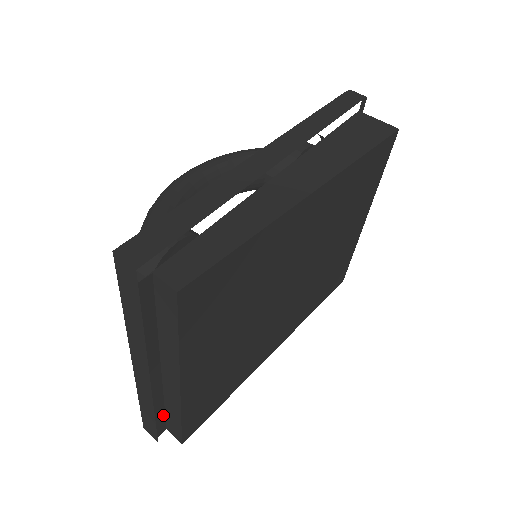
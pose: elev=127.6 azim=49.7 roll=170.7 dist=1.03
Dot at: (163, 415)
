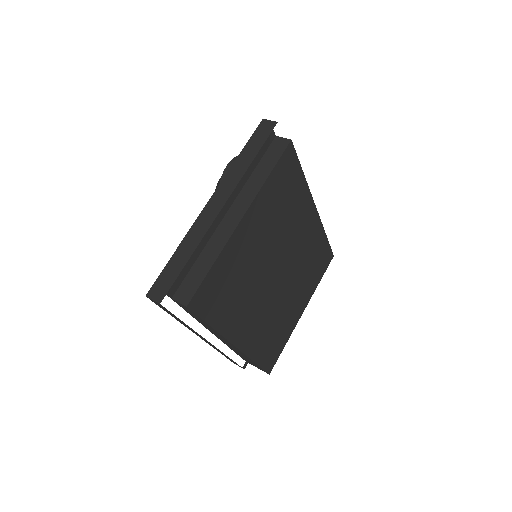
Dot at: (187, 271)
